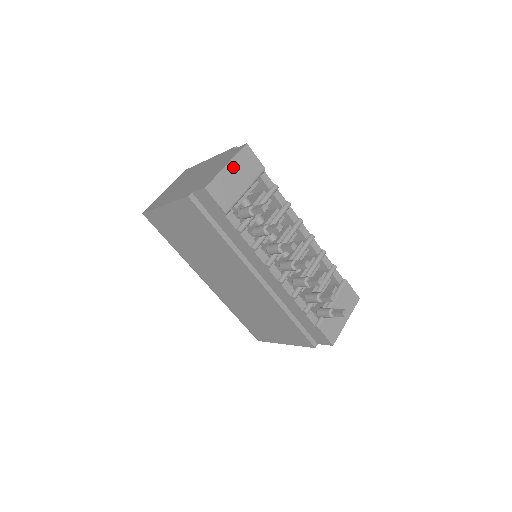
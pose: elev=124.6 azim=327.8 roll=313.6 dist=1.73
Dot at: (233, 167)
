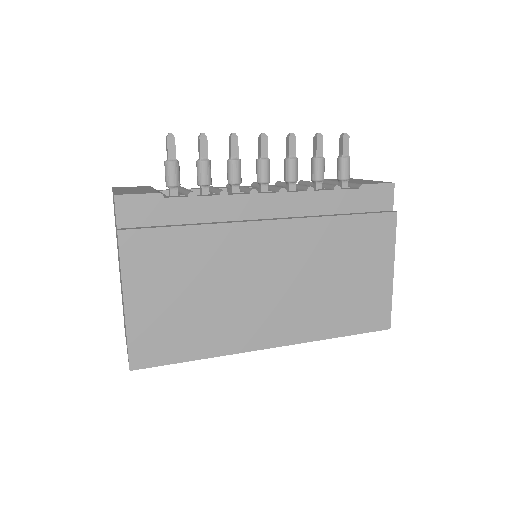
Dot at: (121, 190)
